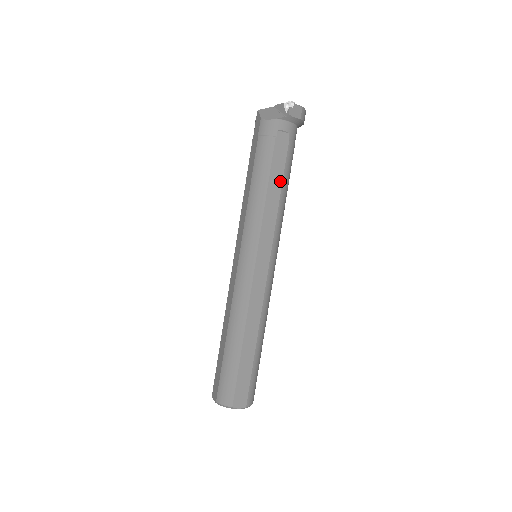
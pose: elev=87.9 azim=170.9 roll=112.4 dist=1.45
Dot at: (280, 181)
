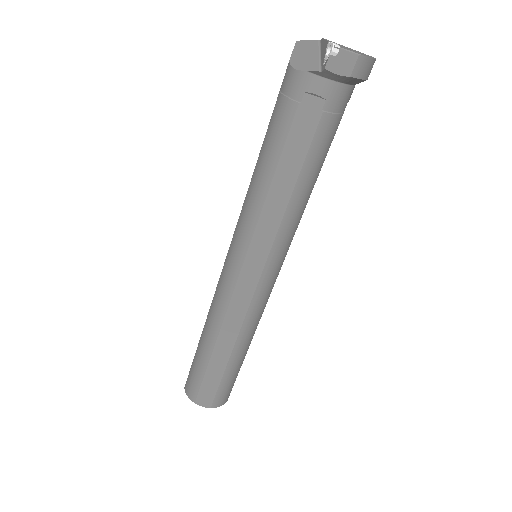
Dot at: (295, 174)
